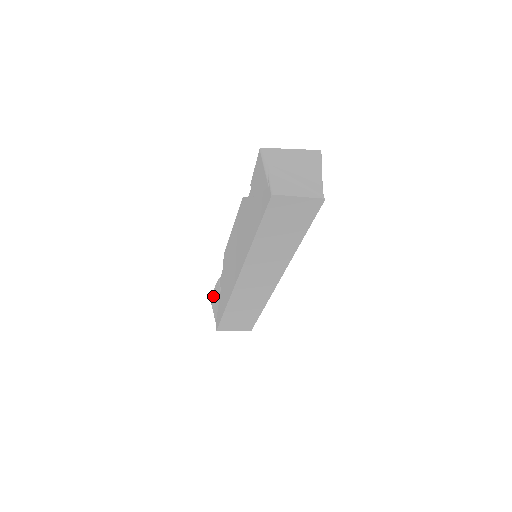
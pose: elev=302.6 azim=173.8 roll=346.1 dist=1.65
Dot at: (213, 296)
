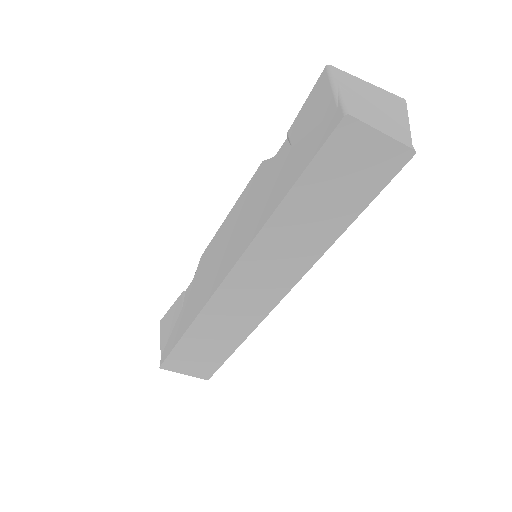
Dot at: (166, 318)
